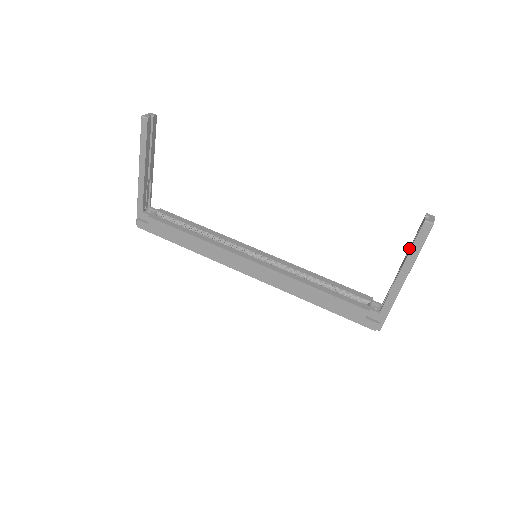
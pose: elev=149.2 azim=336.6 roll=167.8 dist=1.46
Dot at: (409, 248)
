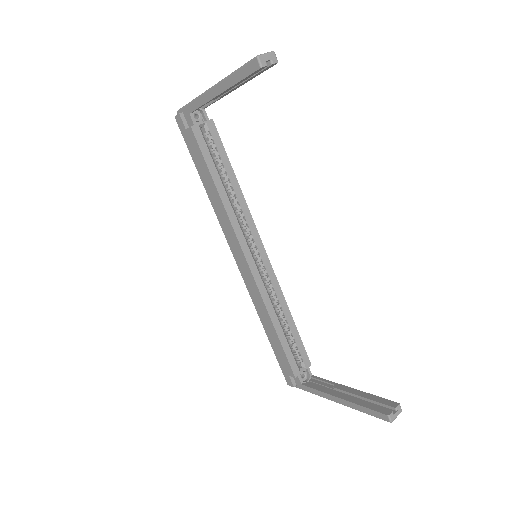
Dot at: (364, 393)
